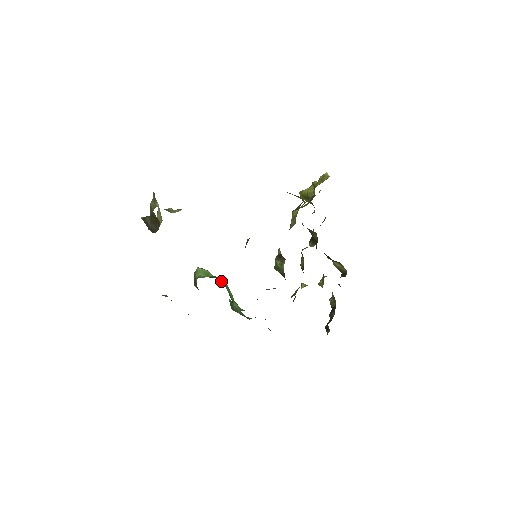
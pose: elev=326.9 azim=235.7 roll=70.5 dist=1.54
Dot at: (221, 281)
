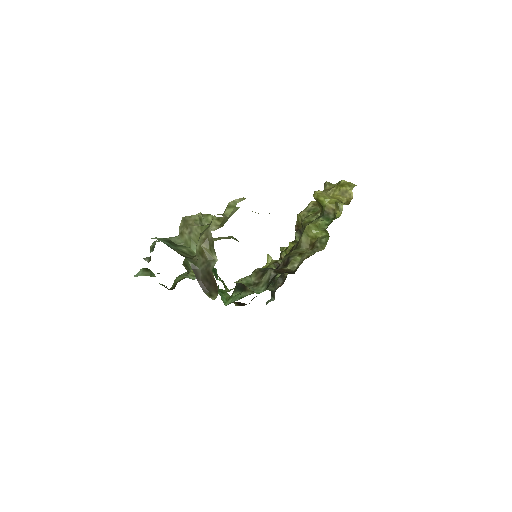
Dot at: (216, 273)
